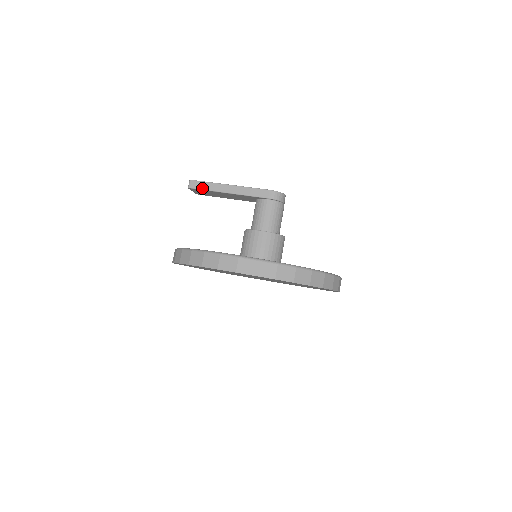
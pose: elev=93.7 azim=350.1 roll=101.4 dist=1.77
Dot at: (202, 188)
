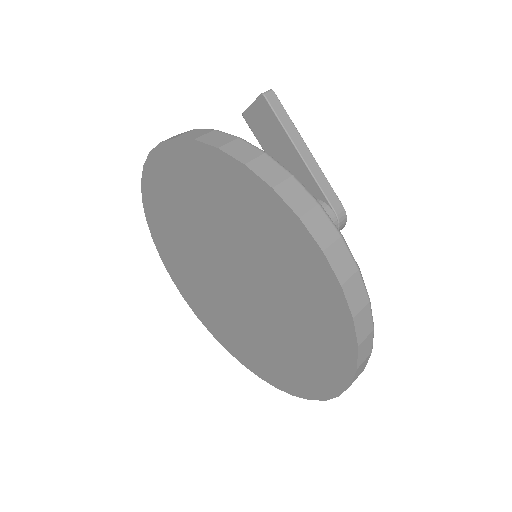
Dot at: (278, 114)
